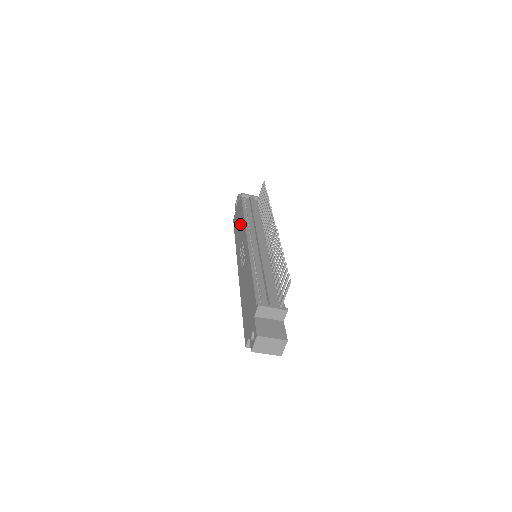
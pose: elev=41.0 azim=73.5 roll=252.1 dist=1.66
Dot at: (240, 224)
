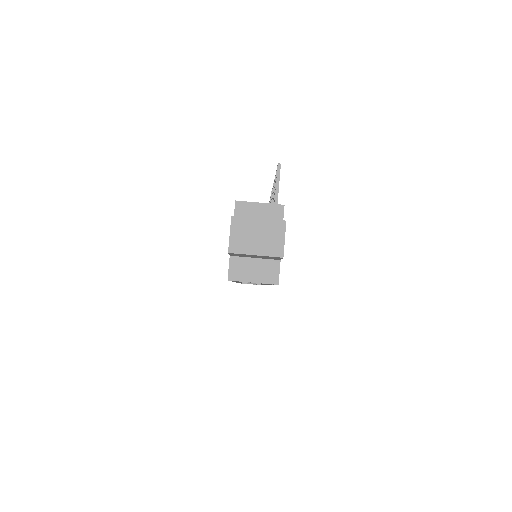
Dot at: occluded
